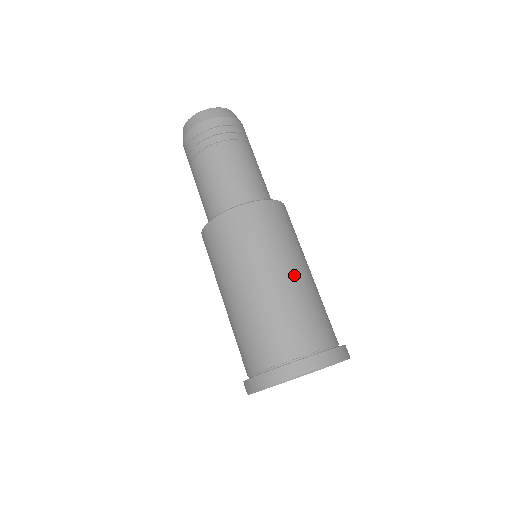
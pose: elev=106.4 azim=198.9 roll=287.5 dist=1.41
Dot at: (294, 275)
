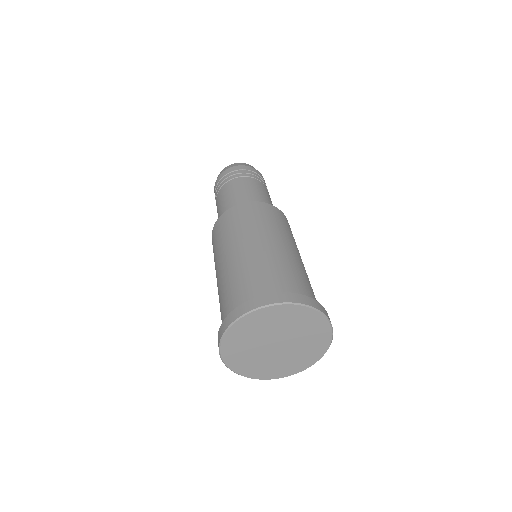
Dot at: (285, 248)
